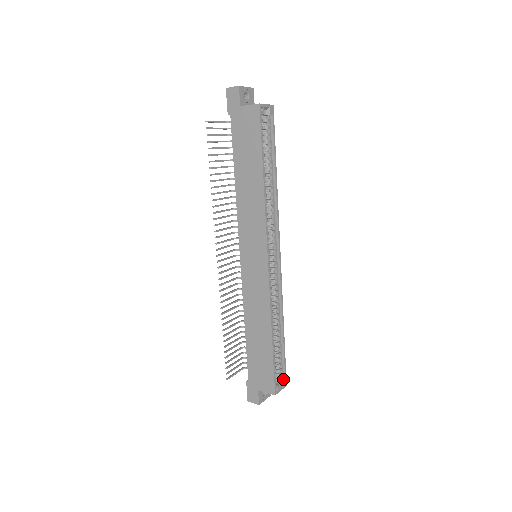
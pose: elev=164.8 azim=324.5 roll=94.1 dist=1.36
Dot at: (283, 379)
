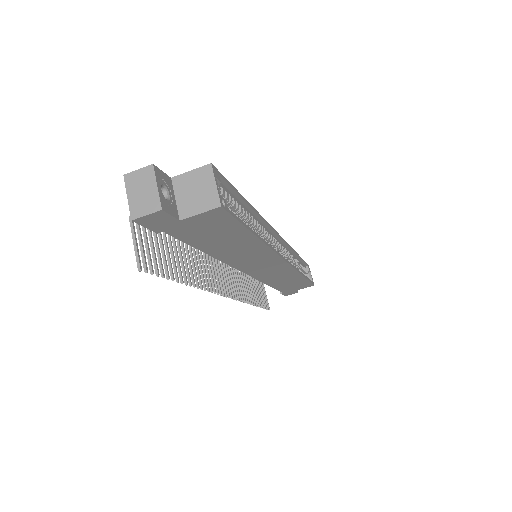
Dot at: (307, 268)
